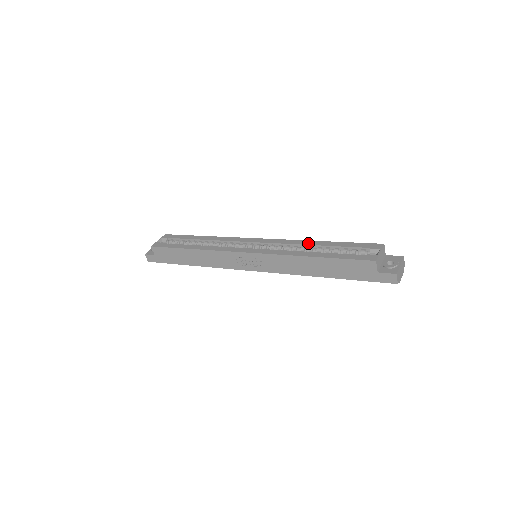
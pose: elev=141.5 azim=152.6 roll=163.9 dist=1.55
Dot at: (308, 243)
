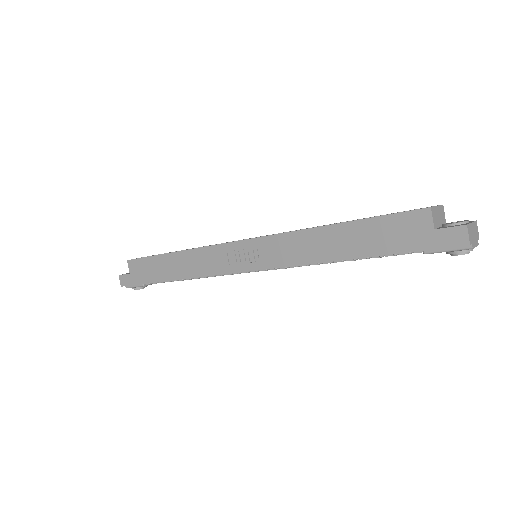
Dot at: (329, 224)
